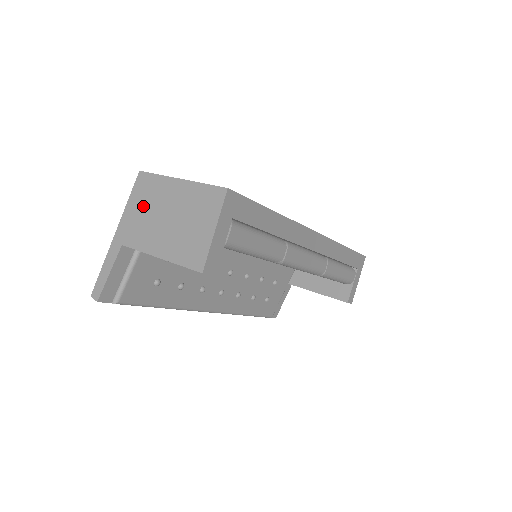
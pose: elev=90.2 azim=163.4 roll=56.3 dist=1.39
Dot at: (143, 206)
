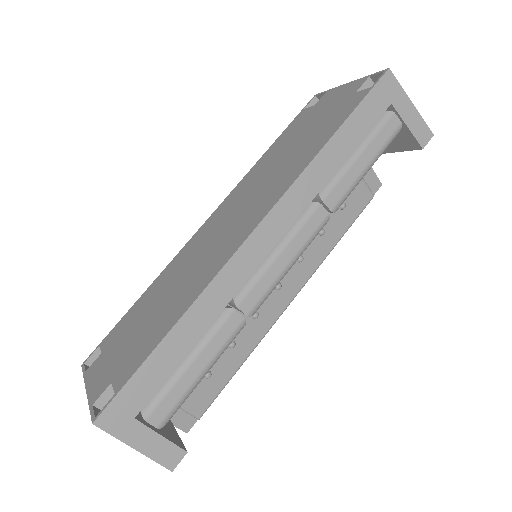
Dot at: occluded
